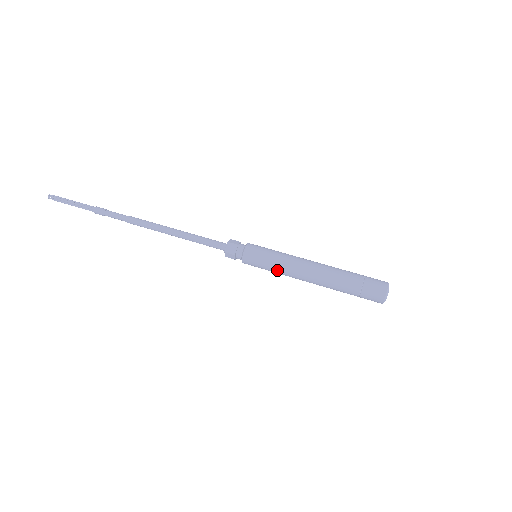
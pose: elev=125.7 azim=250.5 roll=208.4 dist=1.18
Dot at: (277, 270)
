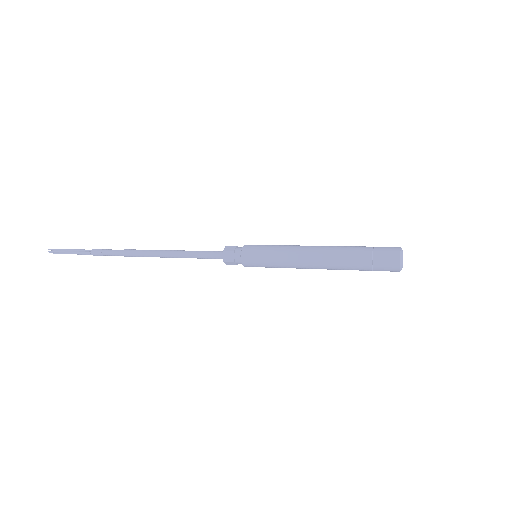
Dot at: (279, 256)
